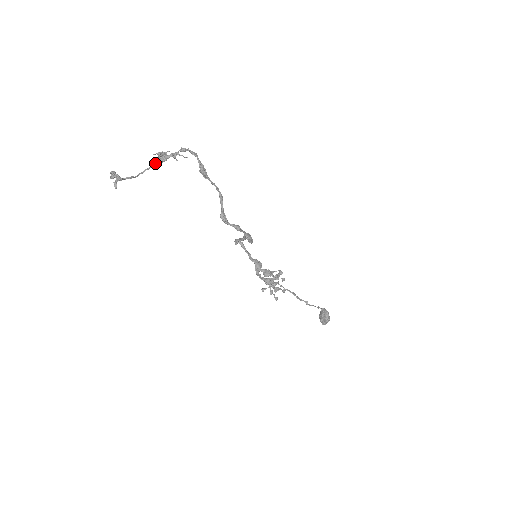
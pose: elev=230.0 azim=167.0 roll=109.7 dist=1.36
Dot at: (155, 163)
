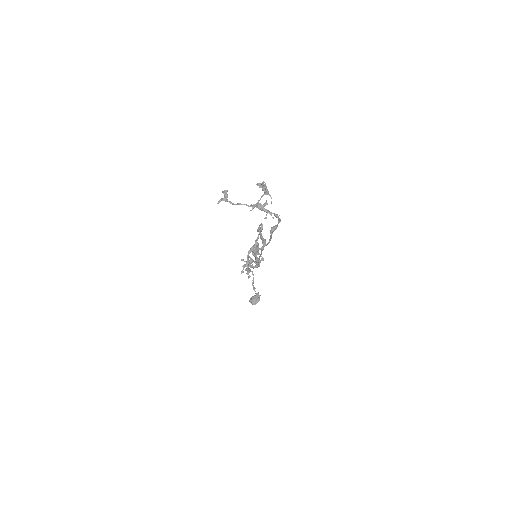
Dot at: occluded
